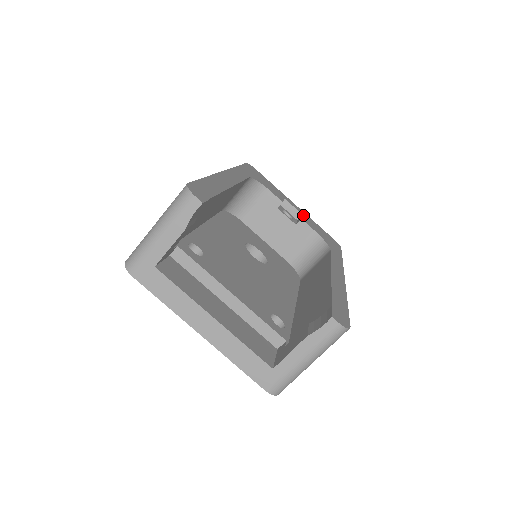
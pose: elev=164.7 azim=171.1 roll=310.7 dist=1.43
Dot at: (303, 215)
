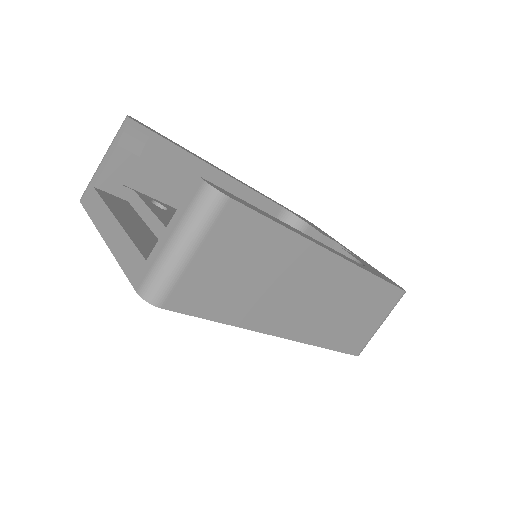
Dot at: (355, 255)
